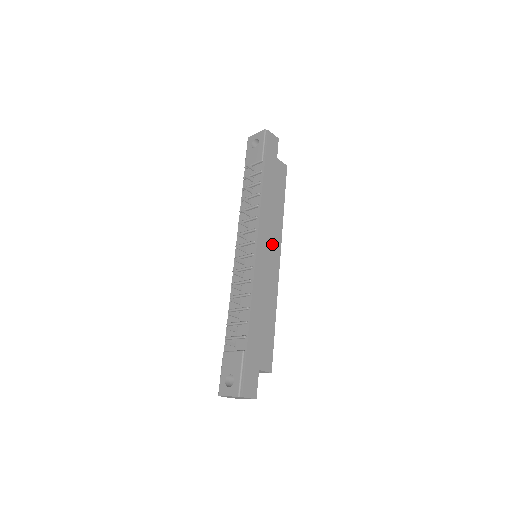
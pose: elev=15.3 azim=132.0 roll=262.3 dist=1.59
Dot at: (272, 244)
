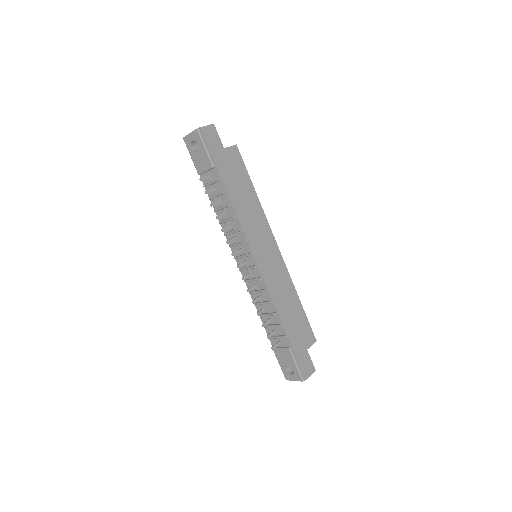
Dot at: (265, 240)
